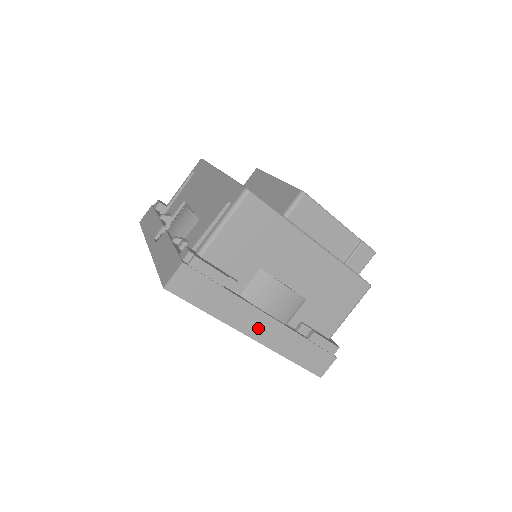
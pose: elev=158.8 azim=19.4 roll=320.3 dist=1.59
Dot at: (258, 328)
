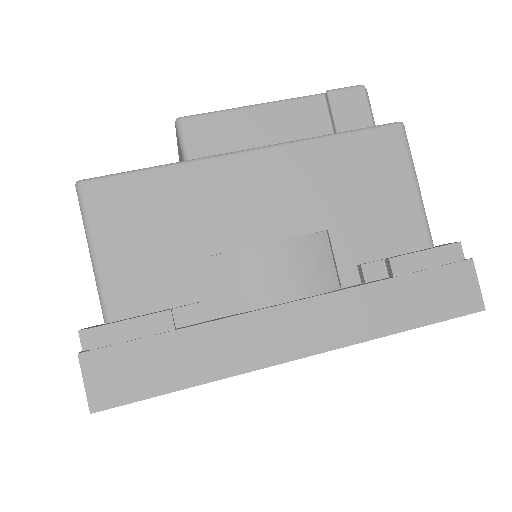
Dot at: (295, 335)
